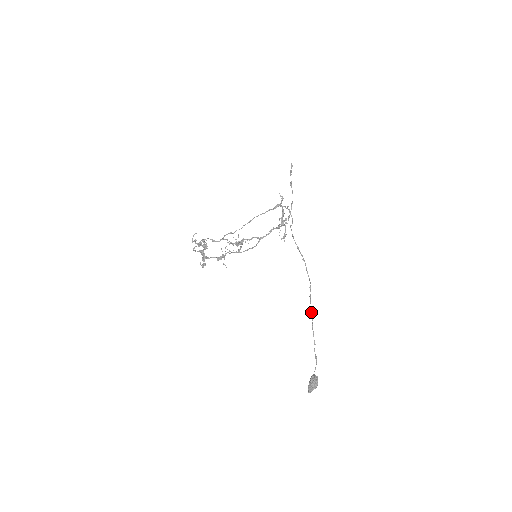
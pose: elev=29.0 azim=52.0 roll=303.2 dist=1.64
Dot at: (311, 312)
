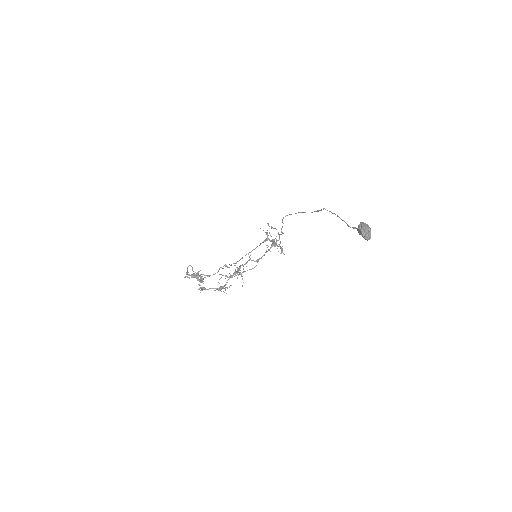
Dot at: occluded
